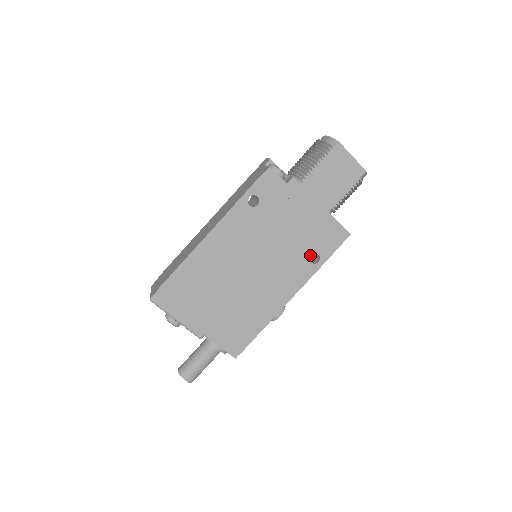
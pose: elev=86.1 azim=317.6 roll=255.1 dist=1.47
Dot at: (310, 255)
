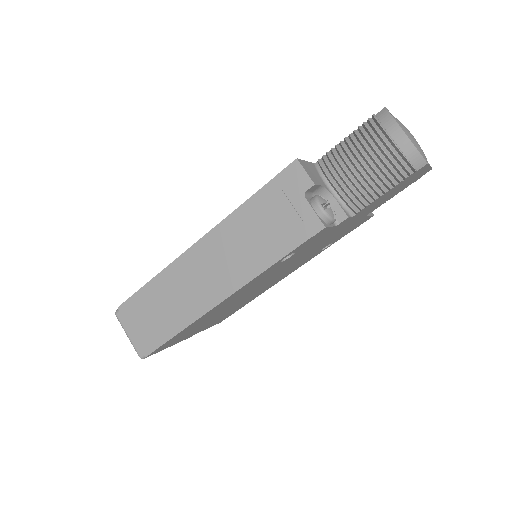
Dot at: occluded
